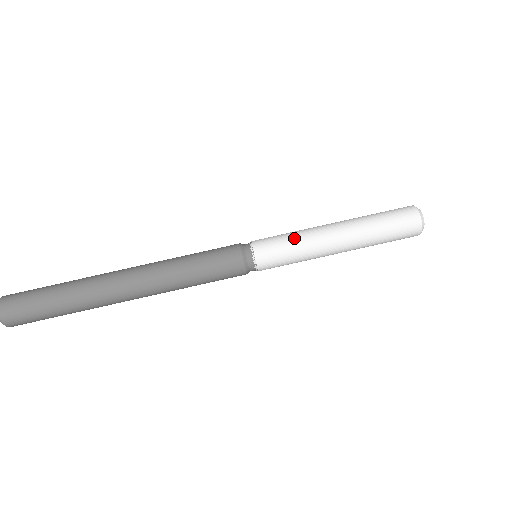
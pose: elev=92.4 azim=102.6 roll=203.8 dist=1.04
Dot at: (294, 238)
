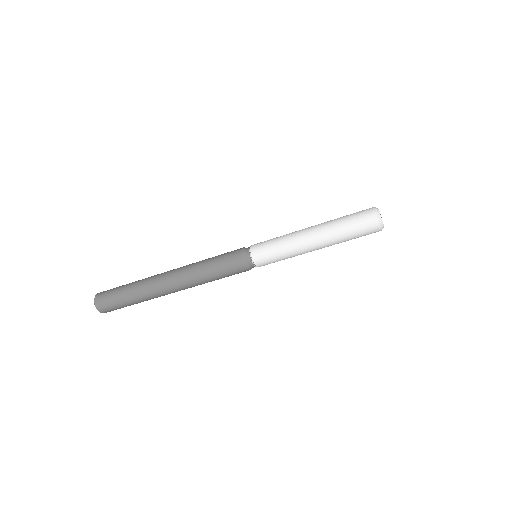
Dot at: (285, 257)
